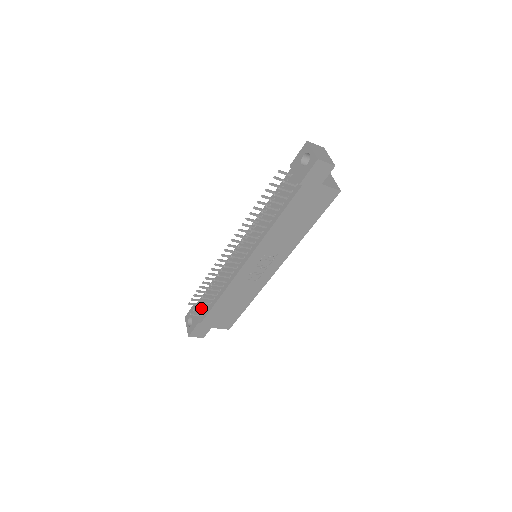
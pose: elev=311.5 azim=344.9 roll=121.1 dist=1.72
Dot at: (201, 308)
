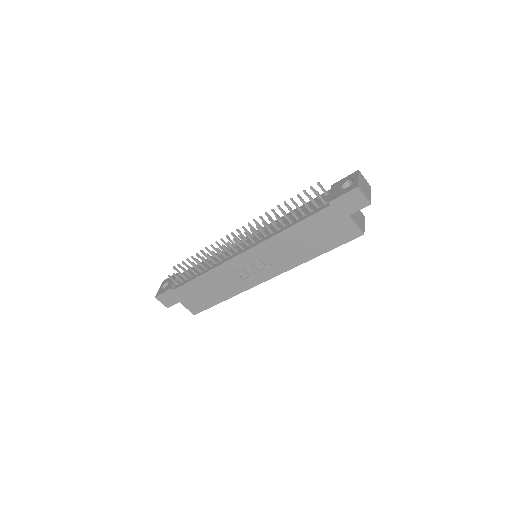
Dot at: (182, 278)
